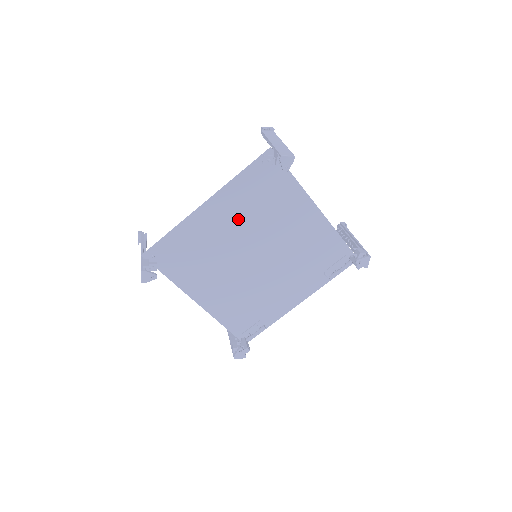
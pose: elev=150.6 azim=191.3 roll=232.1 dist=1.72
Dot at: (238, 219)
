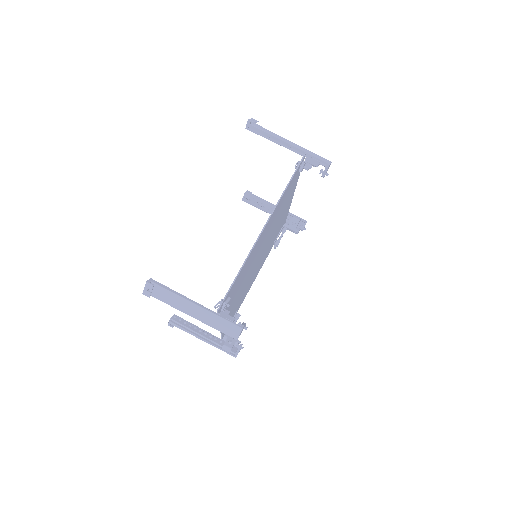
Dot at: occluded
